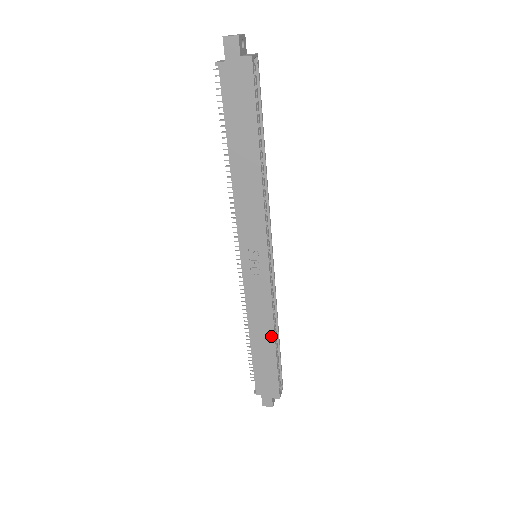
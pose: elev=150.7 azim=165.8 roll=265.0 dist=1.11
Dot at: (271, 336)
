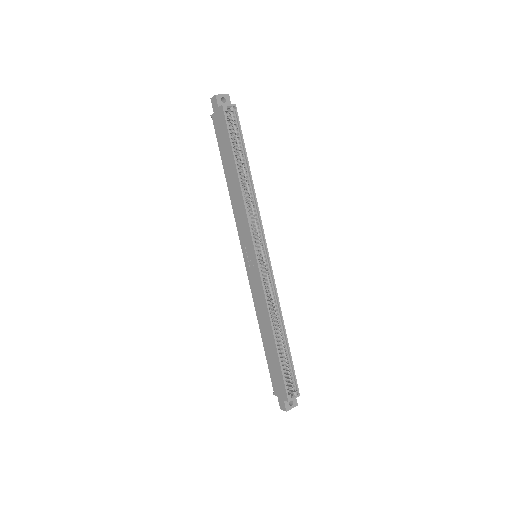
Dot at: (271, 330)
